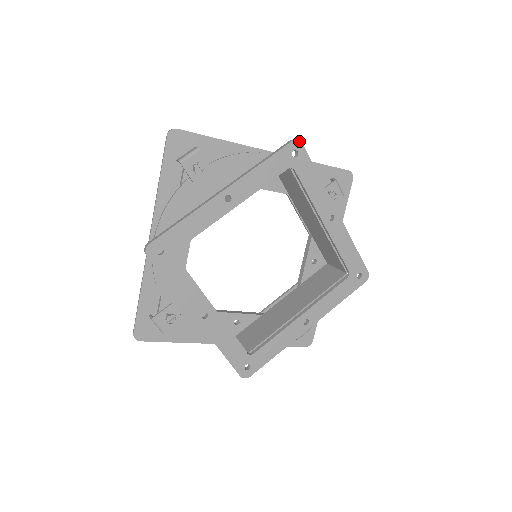
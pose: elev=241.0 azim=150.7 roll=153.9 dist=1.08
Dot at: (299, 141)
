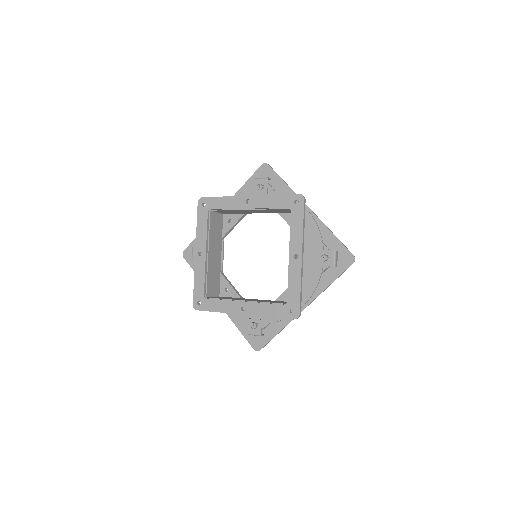
Dot at: (303, 196)
